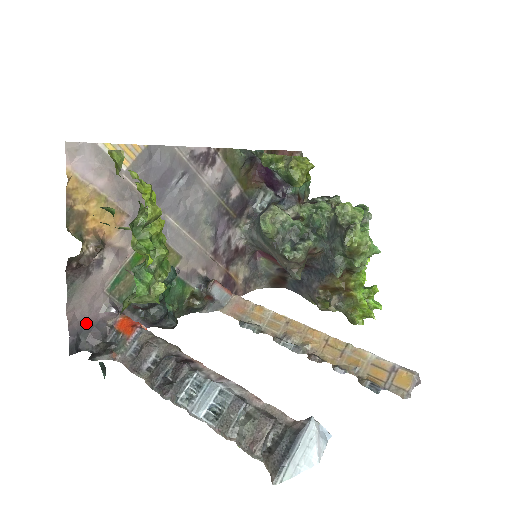
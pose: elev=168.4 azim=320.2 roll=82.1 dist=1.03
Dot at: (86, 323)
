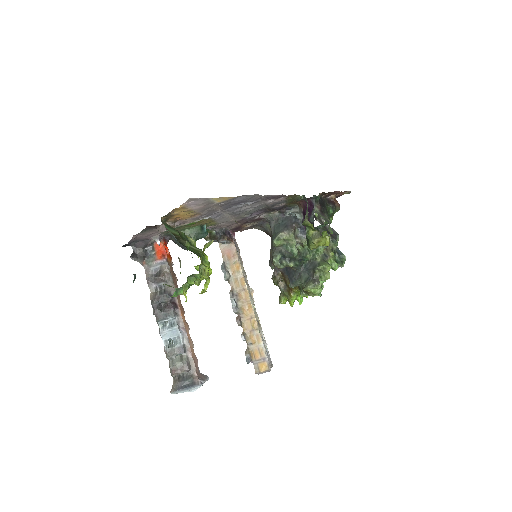
Dot at: (140, 239)
